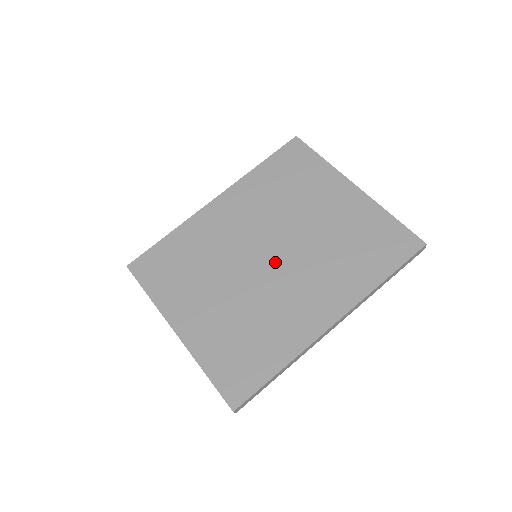
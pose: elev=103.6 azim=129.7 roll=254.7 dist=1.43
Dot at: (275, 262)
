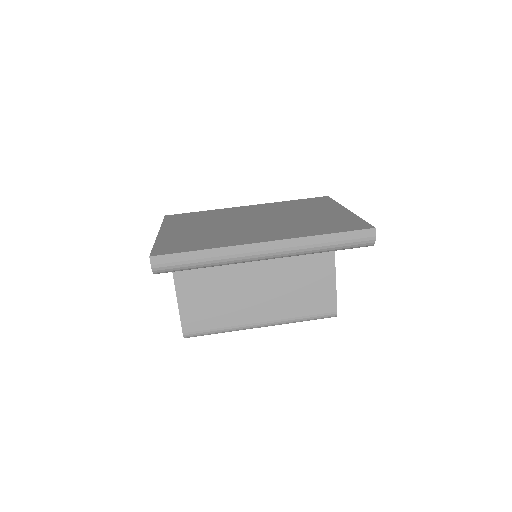
Dot at: (256, 222)
